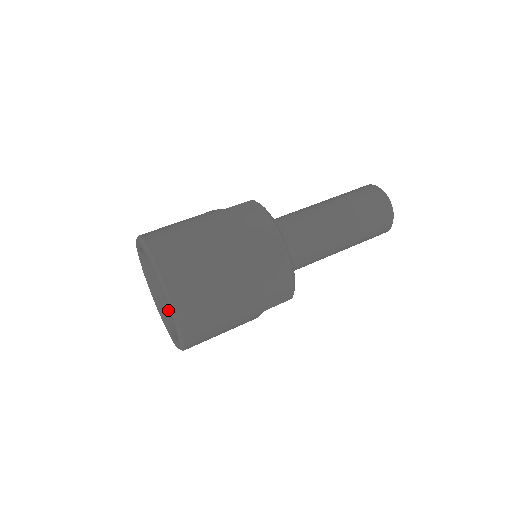
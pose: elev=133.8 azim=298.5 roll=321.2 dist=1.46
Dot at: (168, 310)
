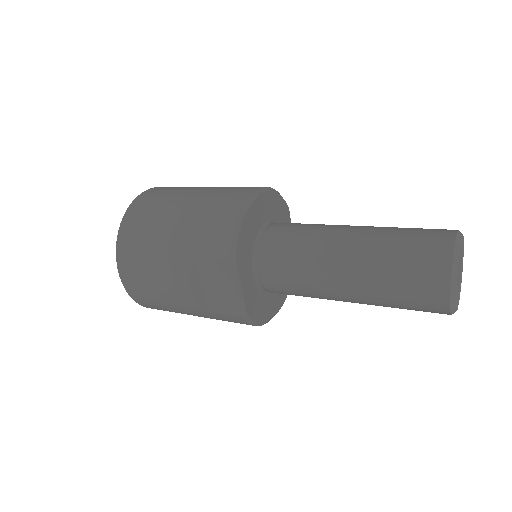
Dot at: occluded
